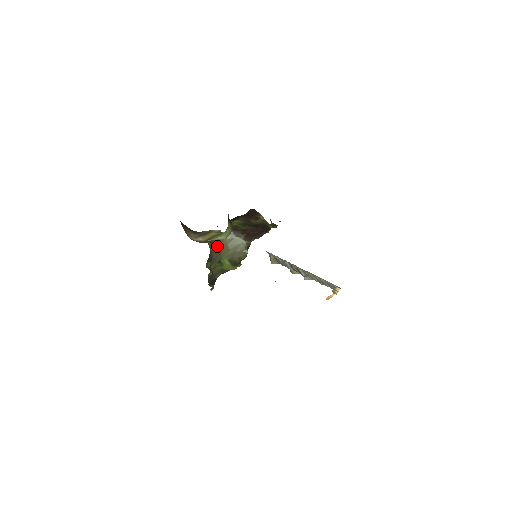
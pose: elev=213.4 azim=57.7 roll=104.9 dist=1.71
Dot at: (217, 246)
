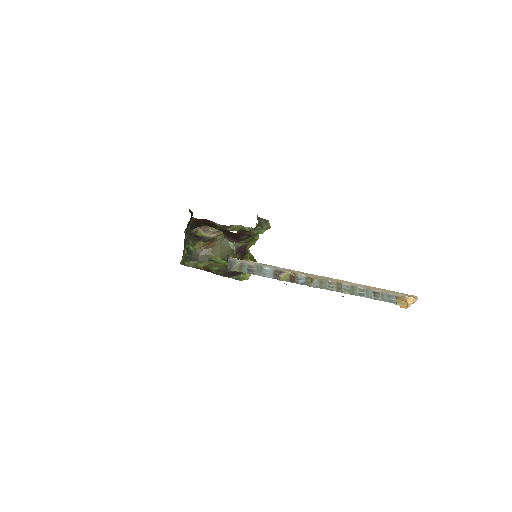
Dot at: (209, 245)
